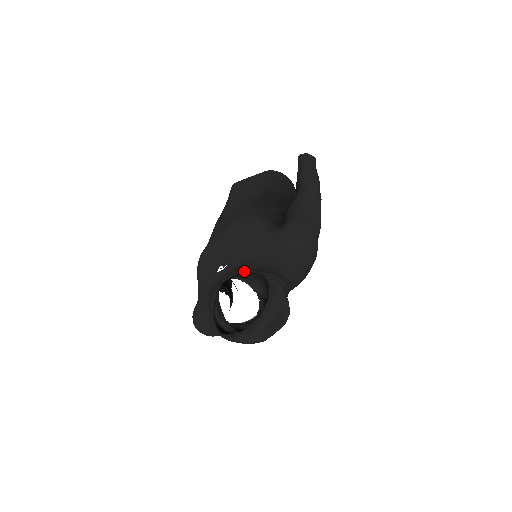
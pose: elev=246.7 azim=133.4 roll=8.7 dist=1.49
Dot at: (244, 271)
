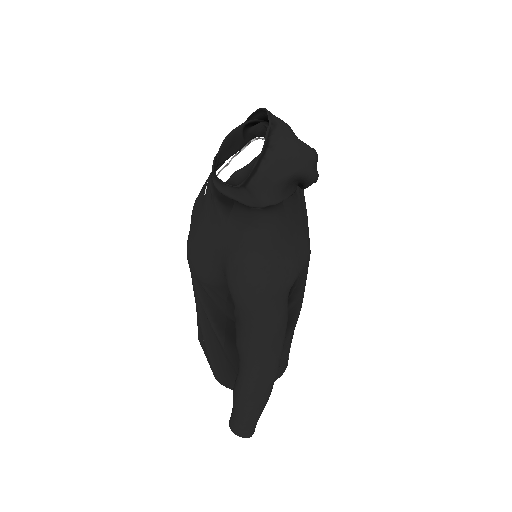
Dot at: occluded
